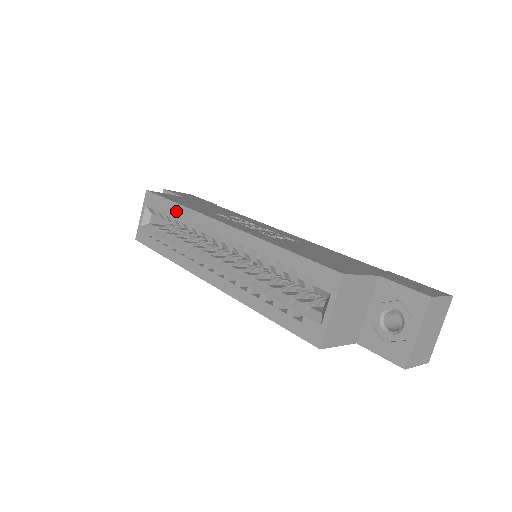
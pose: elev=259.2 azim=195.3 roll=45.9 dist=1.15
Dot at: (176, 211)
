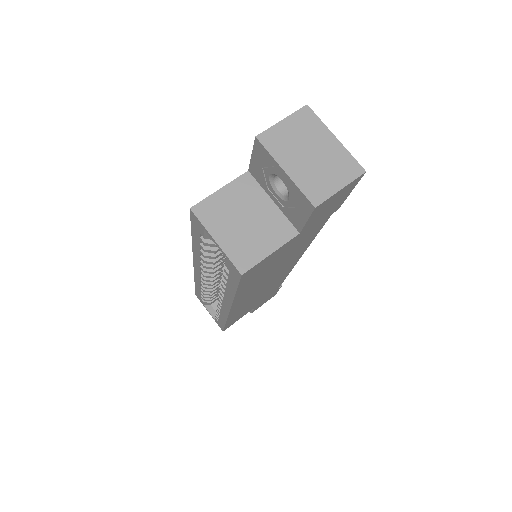
Dot at: (198, 288)
